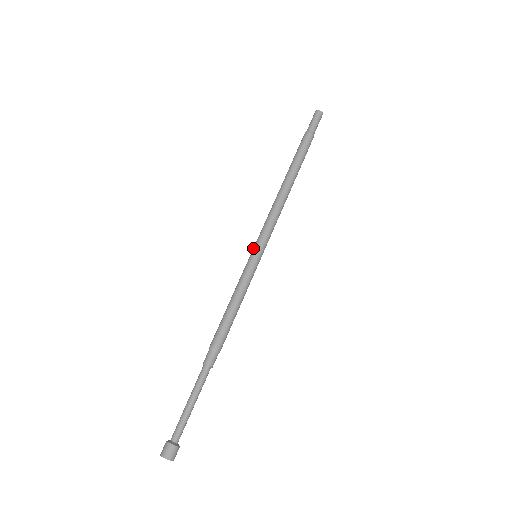
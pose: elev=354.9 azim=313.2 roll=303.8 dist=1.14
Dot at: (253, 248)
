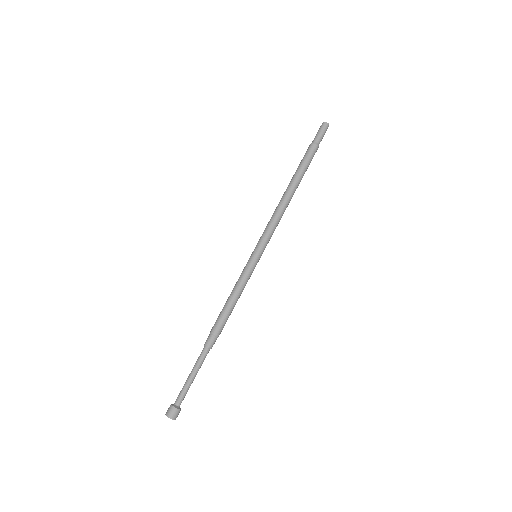
Dot at: (254, 249)
